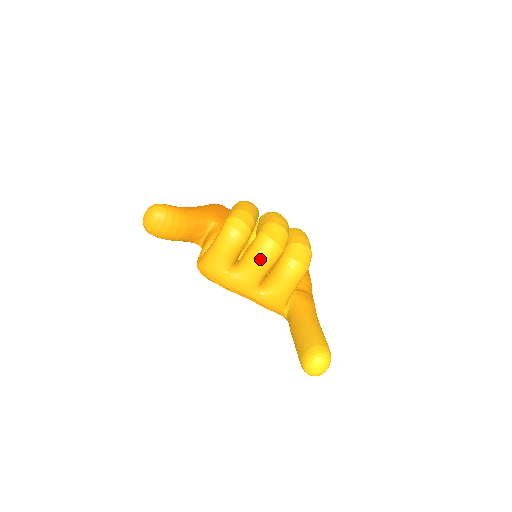
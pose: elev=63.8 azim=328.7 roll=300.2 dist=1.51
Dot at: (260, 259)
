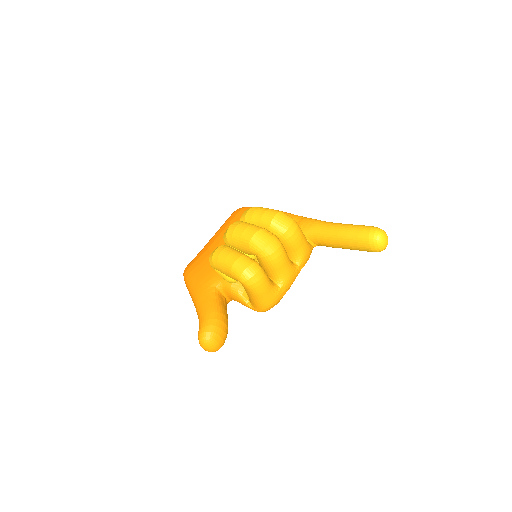
Dot at: (281, 260)
